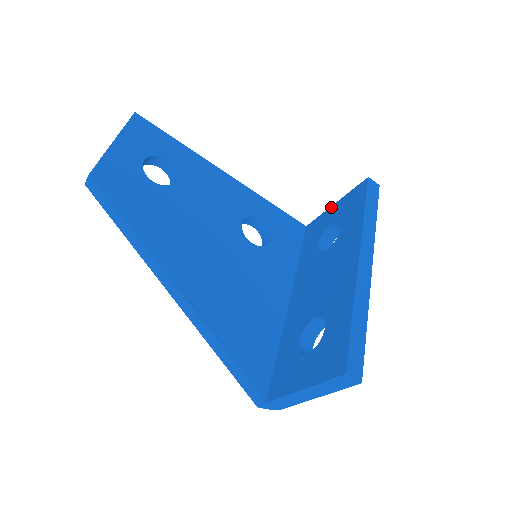
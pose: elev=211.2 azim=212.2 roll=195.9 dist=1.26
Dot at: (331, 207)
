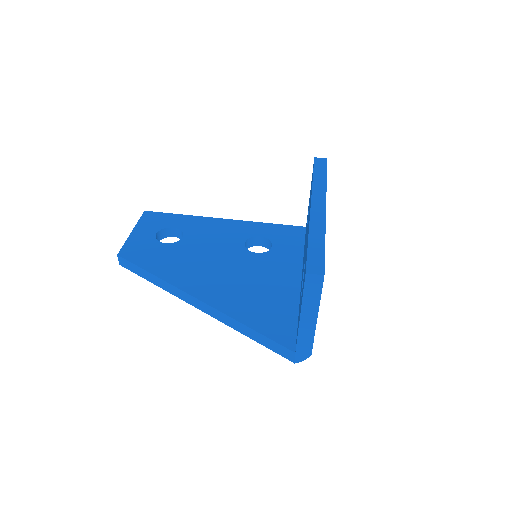
Dot at: (309, 198)
